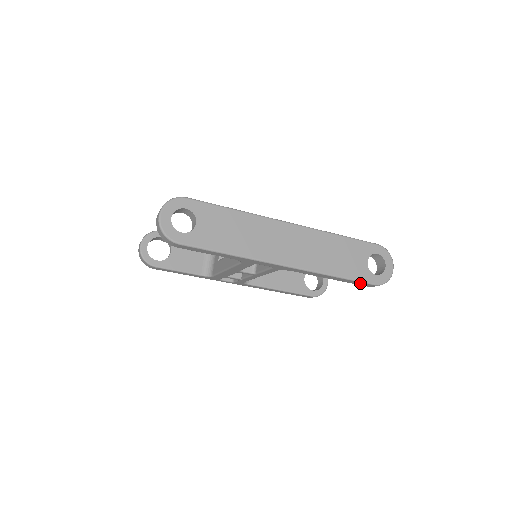
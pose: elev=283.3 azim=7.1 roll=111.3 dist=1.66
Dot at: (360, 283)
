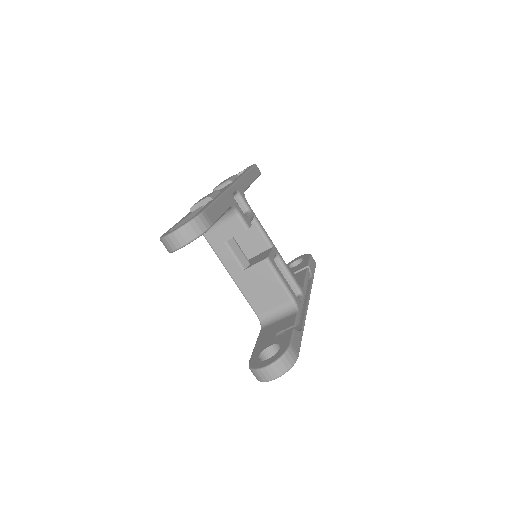
Dot at: occluded
